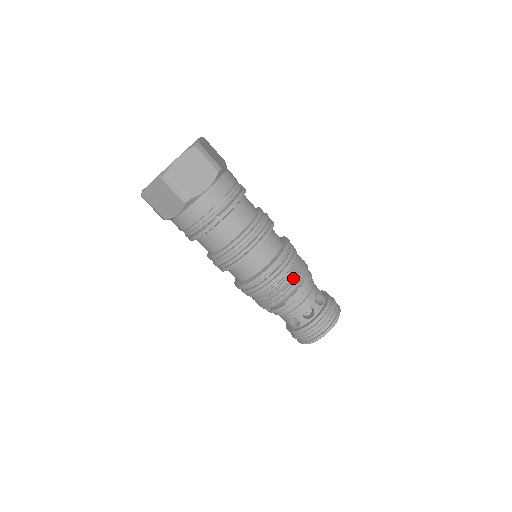
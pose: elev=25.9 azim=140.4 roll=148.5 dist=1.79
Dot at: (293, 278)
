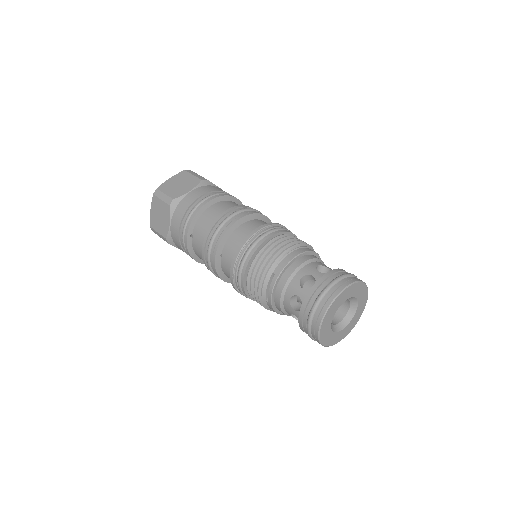
Dot at: (278, 244)
